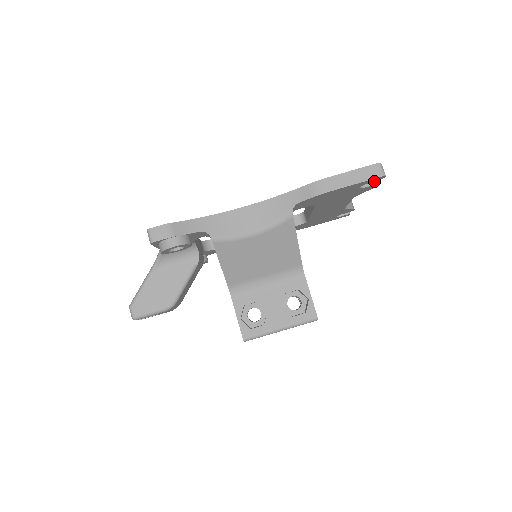
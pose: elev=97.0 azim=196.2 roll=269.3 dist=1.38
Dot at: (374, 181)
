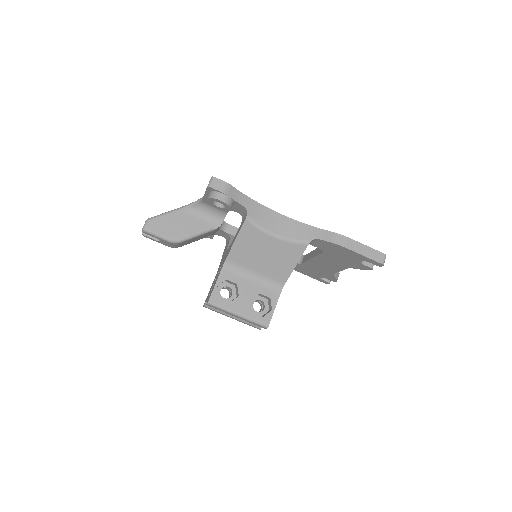
Dot at: occluded
